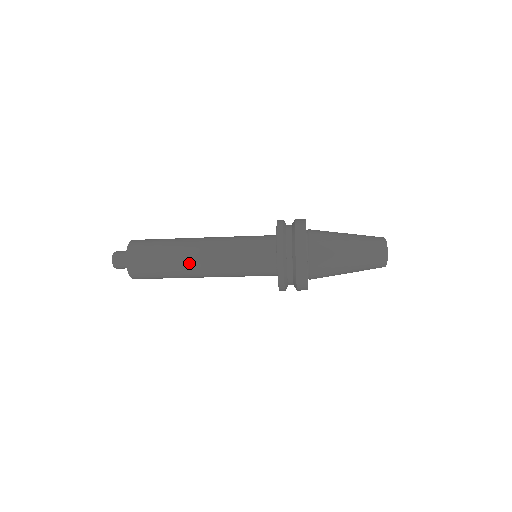
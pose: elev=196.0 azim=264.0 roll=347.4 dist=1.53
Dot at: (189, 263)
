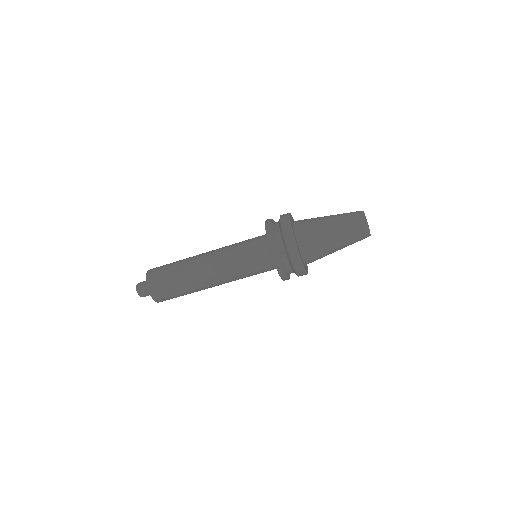
Dot at: (198, 256)
